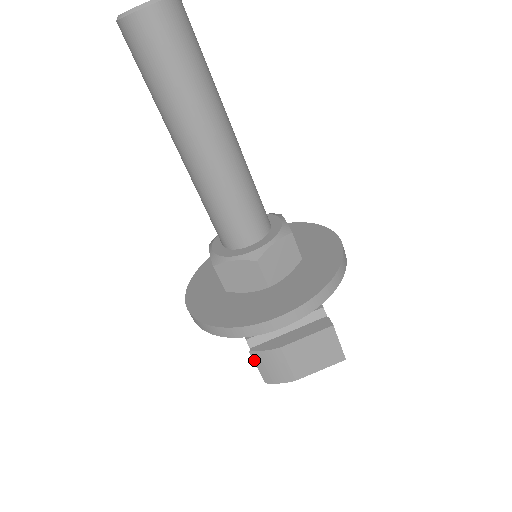
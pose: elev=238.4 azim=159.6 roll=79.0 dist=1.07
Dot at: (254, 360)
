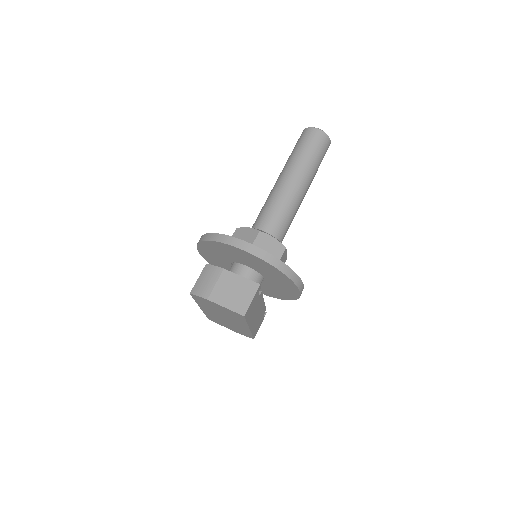
Dot at: (202, 272)
